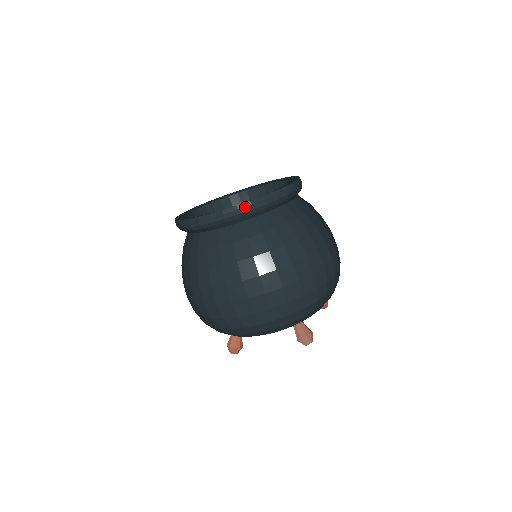
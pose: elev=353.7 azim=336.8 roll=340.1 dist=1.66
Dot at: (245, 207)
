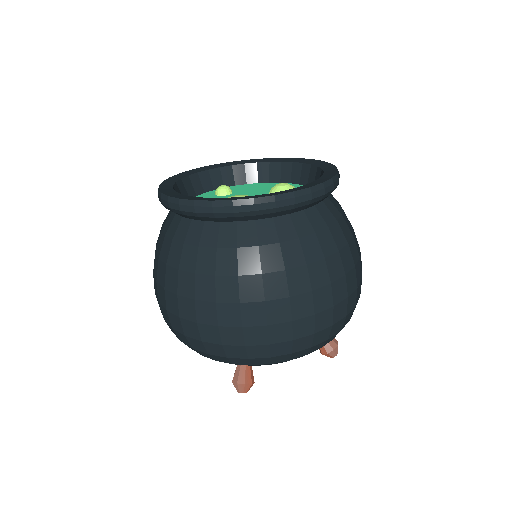
Dot at: (329, 186)
